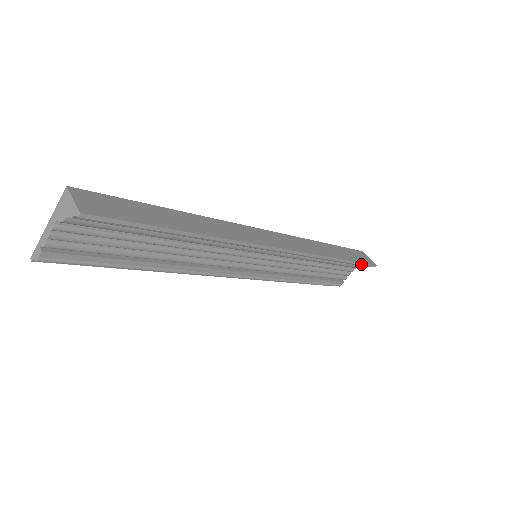
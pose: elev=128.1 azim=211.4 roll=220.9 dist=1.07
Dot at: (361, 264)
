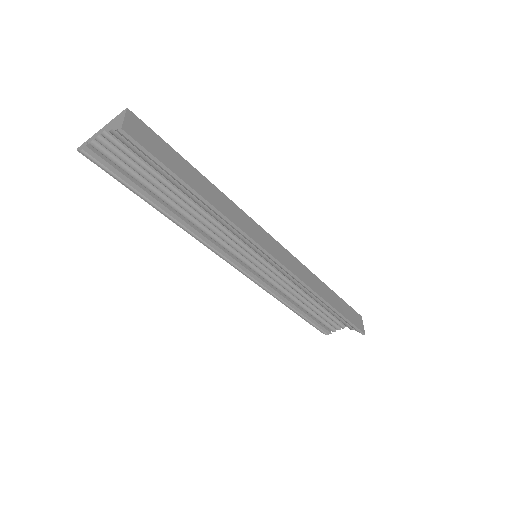
Dot at: (349, 323)
